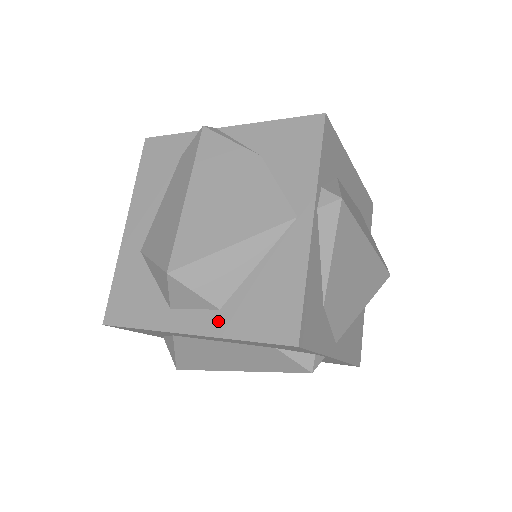
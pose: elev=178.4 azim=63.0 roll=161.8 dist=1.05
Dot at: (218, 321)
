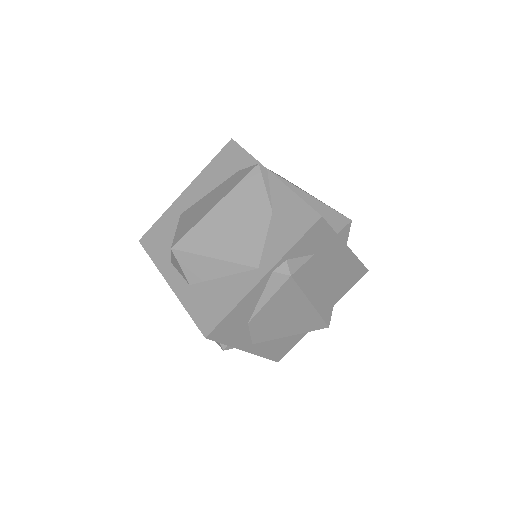
Dot at: (185, 290)
